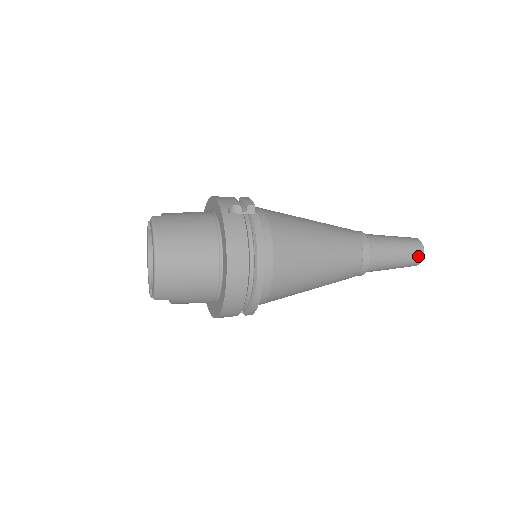
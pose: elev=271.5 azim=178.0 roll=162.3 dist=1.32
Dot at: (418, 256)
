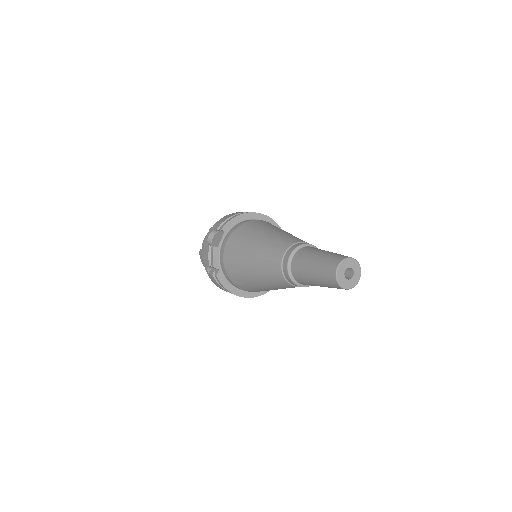
Dot at: occluded
